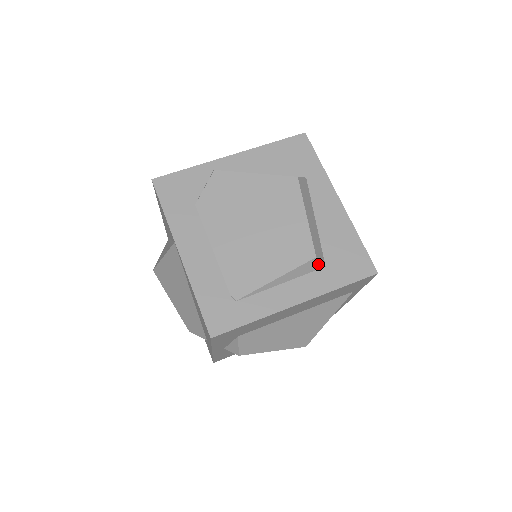
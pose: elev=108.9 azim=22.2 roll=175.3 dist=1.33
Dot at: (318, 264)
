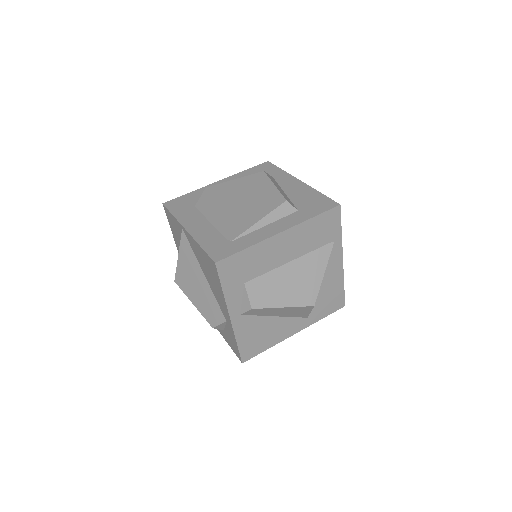
Dot at: (291, 208)
